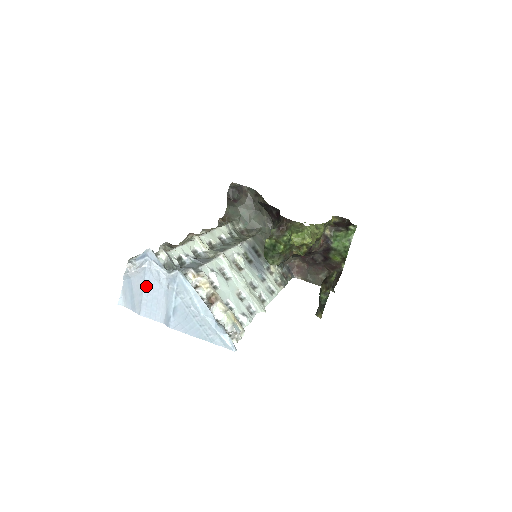
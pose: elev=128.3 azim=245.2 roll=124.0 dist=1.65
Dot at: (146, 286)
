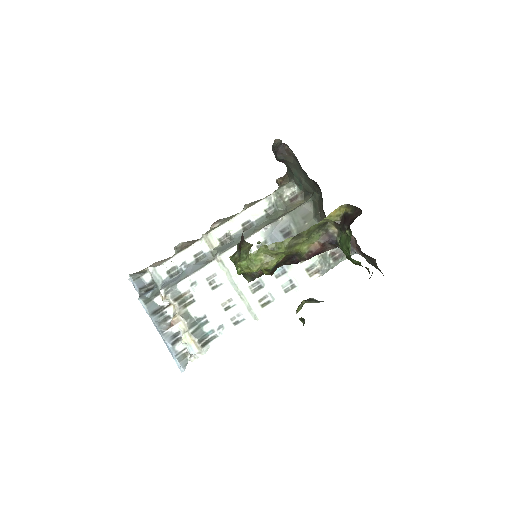
Dot at: occluded
